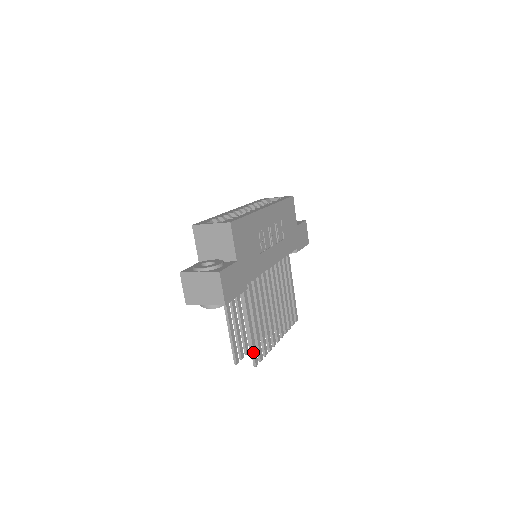
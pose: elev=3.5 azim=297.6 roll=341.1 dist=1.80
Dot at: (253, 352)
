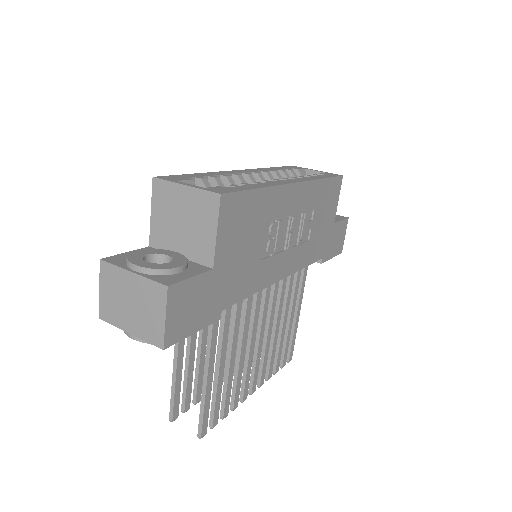
Dot at: (202, 416)
